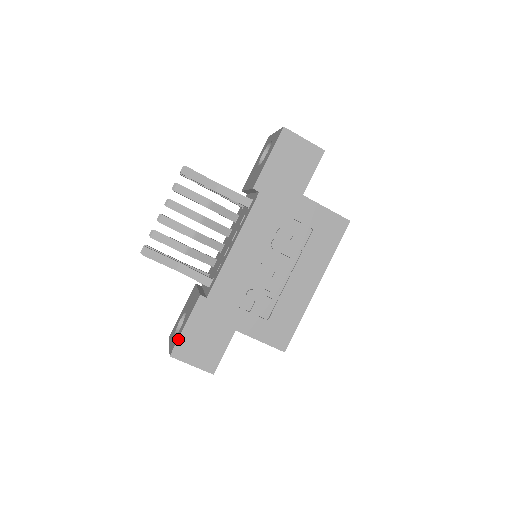
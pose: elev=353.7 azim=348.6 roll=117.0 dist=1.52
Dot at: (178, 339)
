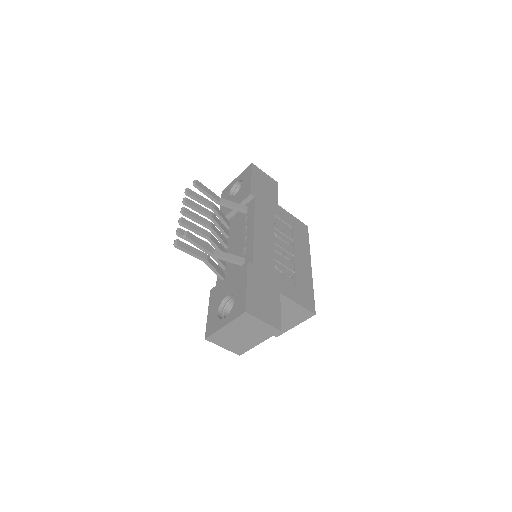
Dot at: (246, 297)
